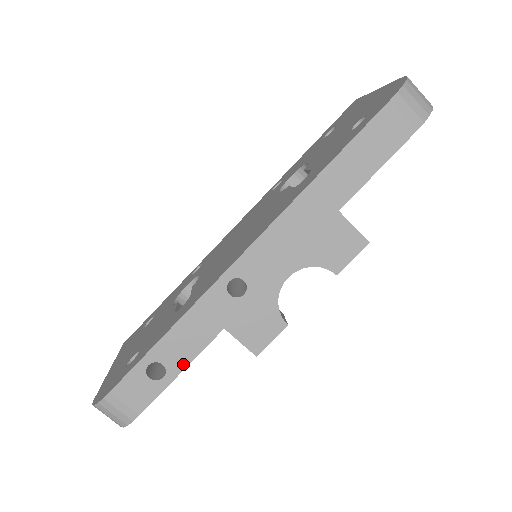
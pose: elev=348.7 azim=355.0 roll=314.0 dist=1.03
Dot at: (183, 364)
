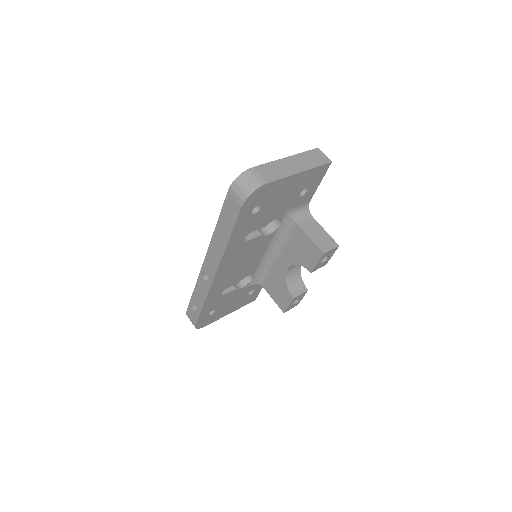
Dot at: (201, 307)
